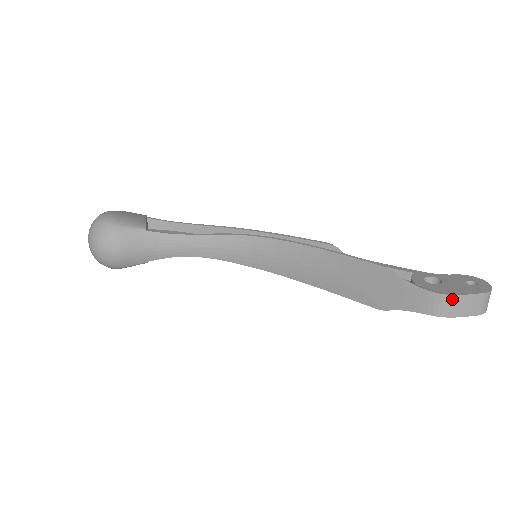
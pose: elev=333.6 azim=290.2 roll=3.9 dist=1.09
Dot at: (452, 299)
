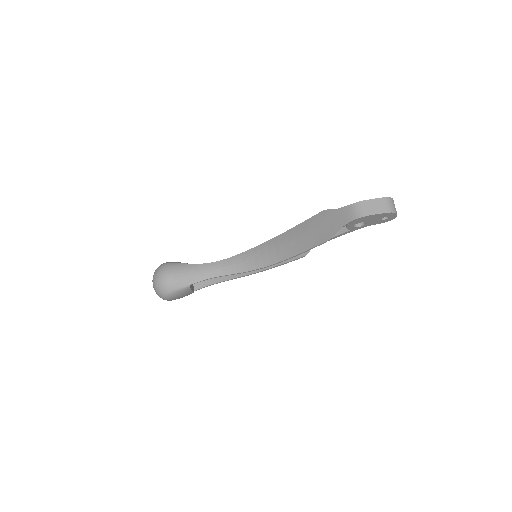
Dot at: (362, 204)
